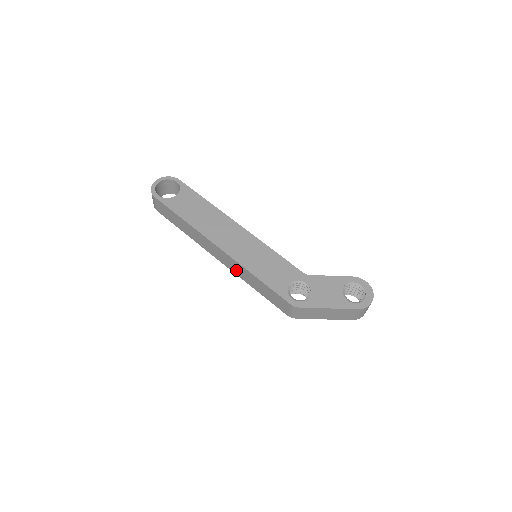
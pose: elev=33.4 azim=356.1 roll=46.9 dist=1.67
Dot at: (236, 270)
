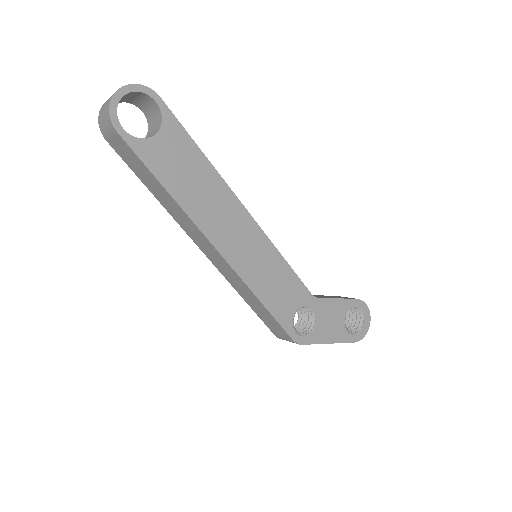
Dot at: (228, 276)
